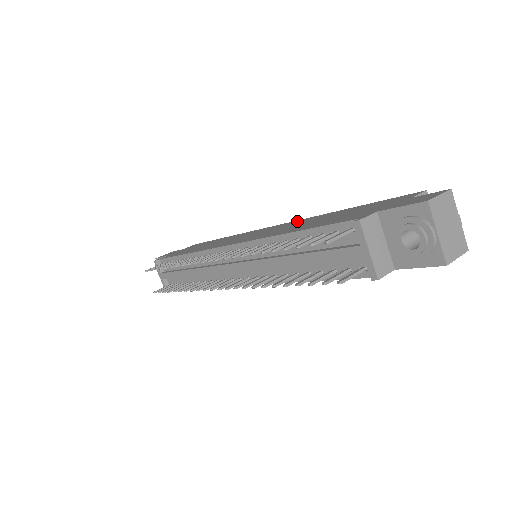
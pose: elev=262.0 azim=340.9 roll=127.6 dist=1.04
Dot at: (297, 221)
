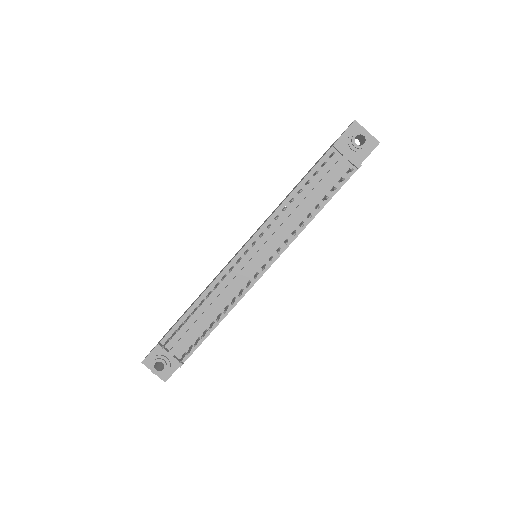
Dot at: occluded
